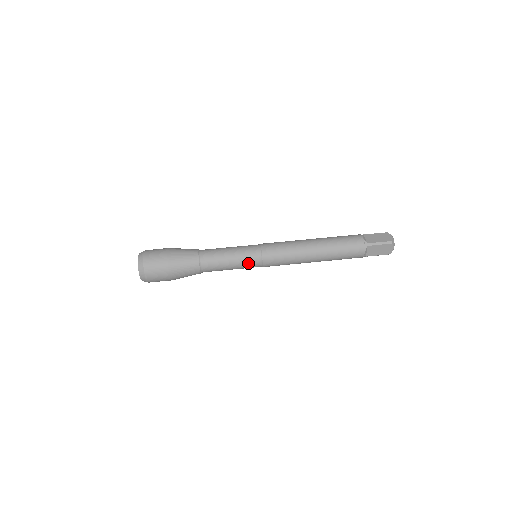
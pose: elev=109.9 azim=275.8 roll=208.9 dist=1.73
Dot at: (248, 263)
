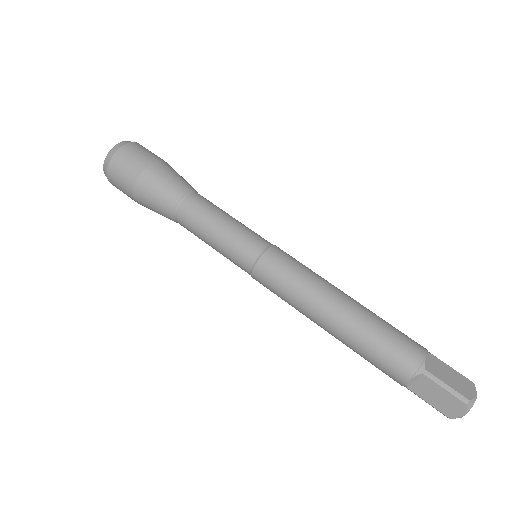
Dot at: (235, 253)
